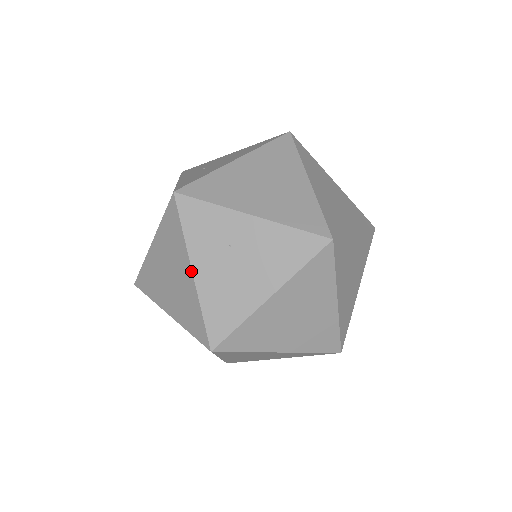
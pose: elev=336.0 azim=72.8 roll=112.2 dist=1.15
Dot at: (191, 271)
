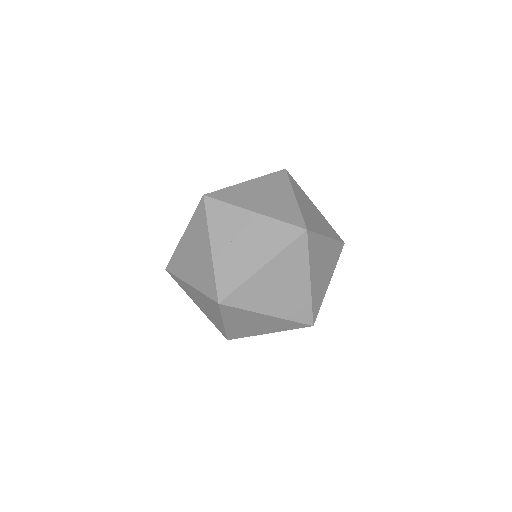
Dot at: (223, 323)
